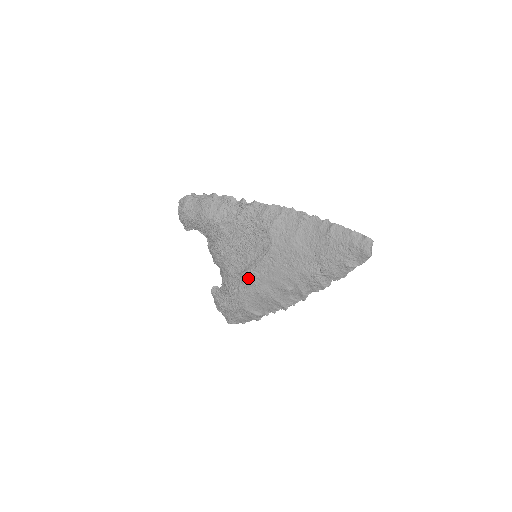
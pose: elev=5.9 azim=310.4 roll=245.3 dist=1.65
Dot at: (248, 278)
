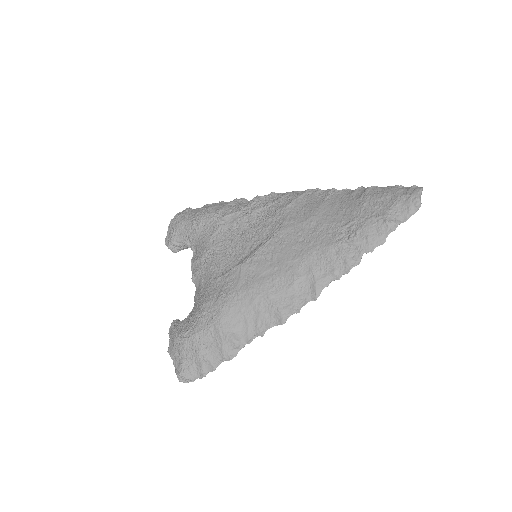
Dot at: (240, 271)
